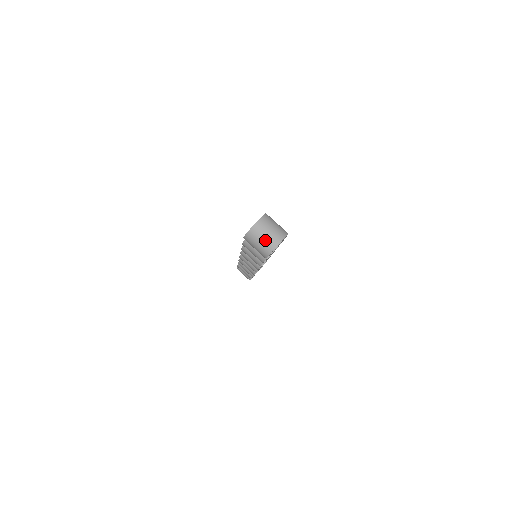
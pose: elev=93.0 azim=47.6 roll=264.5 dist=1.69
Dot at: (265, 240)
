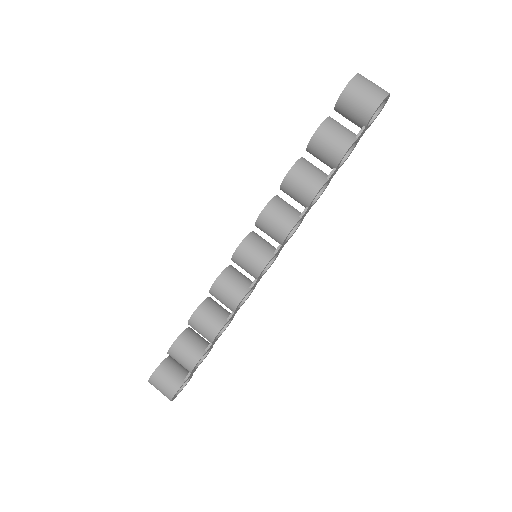
Dot at: (376, 85)
